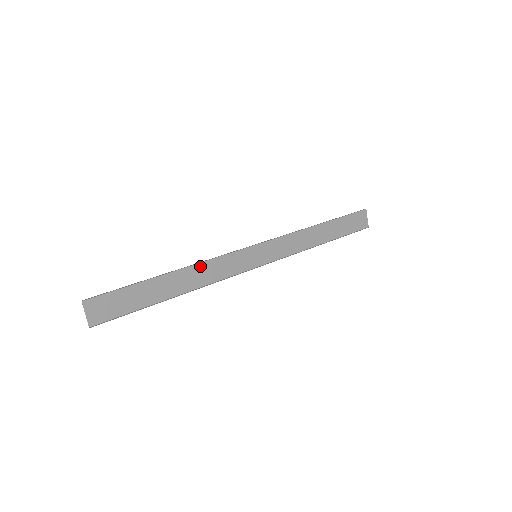
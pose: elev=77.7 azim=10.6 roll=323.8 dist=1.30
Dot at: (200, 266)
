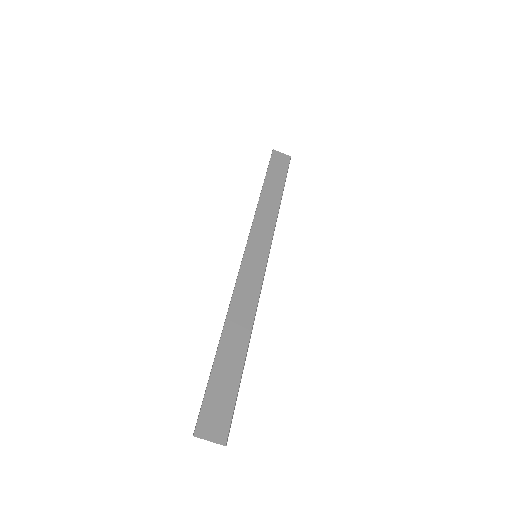
Dot at: (233, 308)
